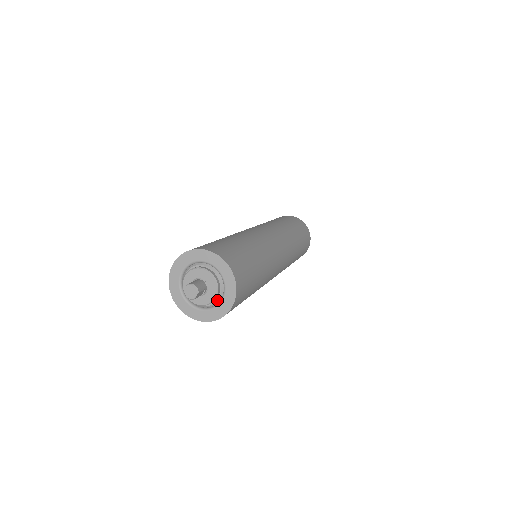
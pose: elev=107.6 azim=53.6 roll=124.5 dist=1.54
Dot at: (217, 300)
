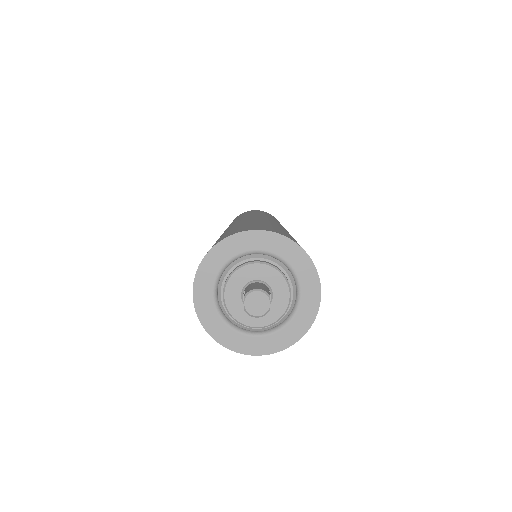
Dot at: (292, 299)
